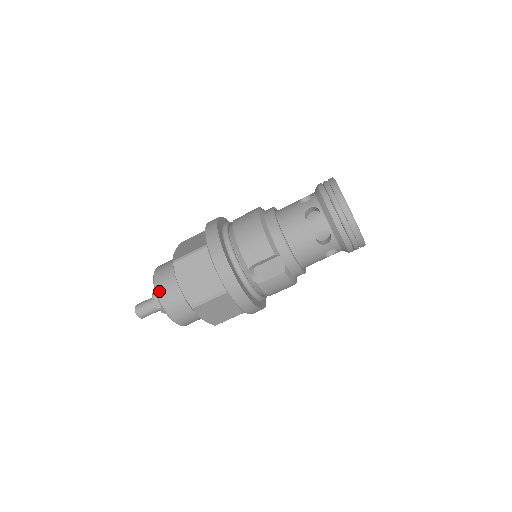
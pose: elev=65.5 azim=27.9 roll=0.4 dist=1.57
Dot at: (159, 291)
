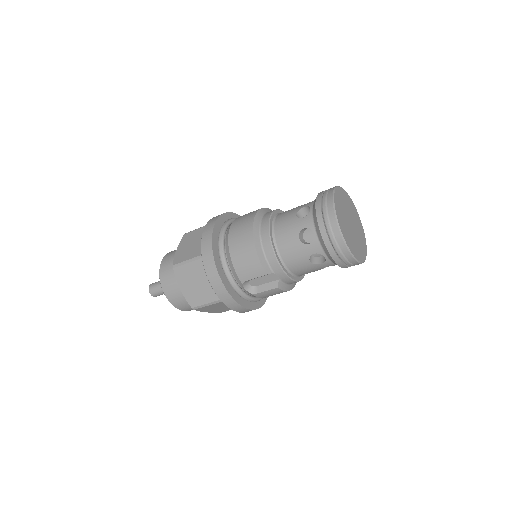
Dot at: (164, 288)
